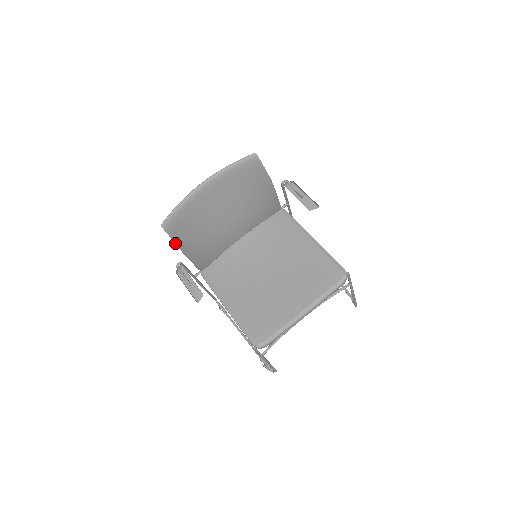
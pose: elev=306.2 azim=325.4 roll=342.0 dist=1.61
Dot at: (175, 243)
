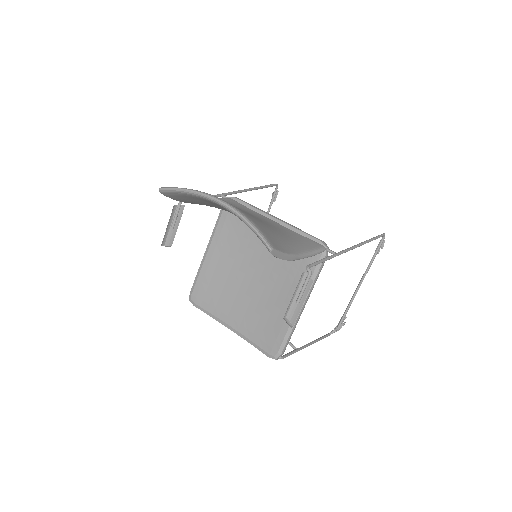
Dot at: (175, 199)
